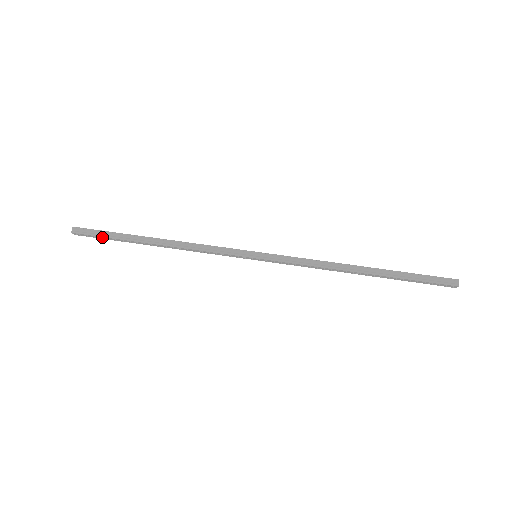
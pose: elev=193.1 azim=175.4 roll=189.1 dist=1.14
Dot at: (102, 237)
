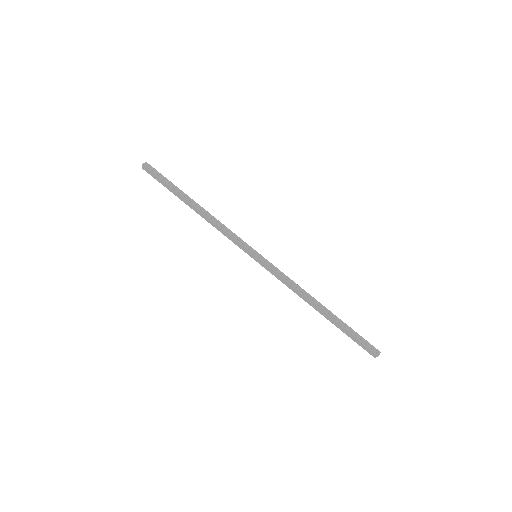
Dot at: (161, 180)
